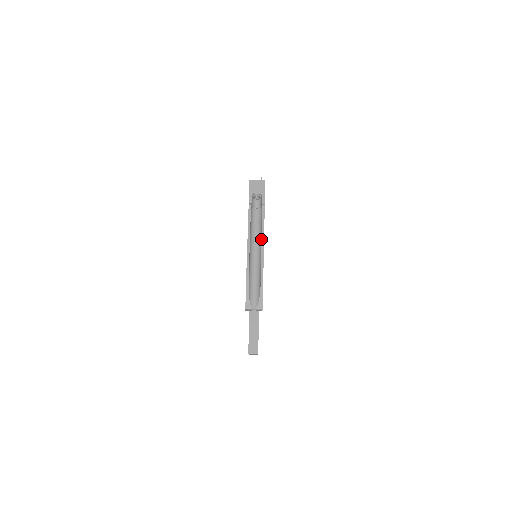
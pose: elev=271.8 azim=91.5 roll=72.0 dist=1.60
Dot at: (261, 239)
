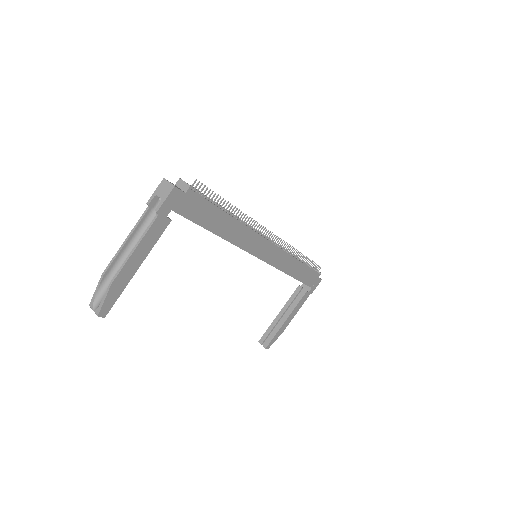
Dot at: (137, 248)
